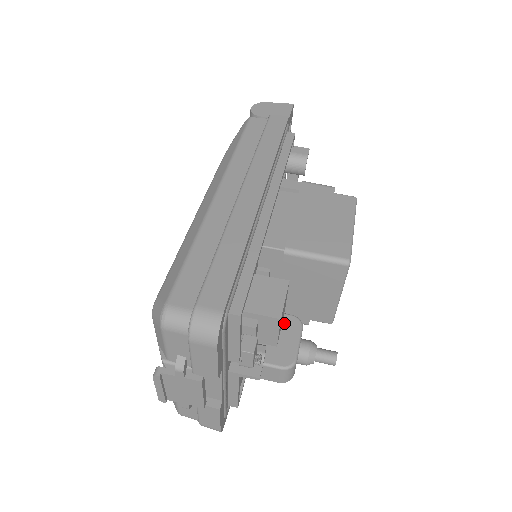
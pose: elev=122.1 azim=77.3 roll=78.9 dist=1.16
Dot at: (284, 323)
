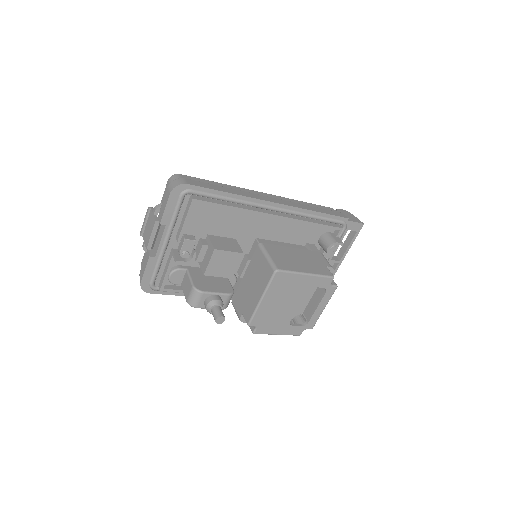
Dot at: (225, 285)
